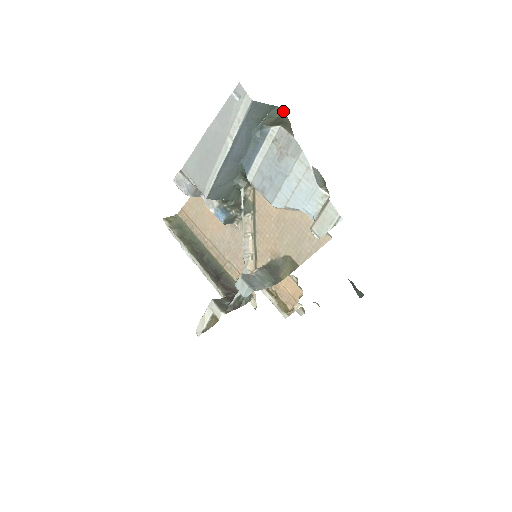
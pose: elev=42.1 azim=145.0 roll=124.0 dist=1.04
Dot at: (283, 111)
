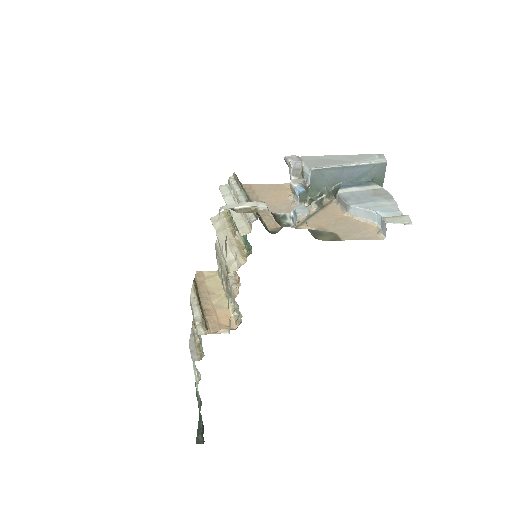
Dot at: occluded
